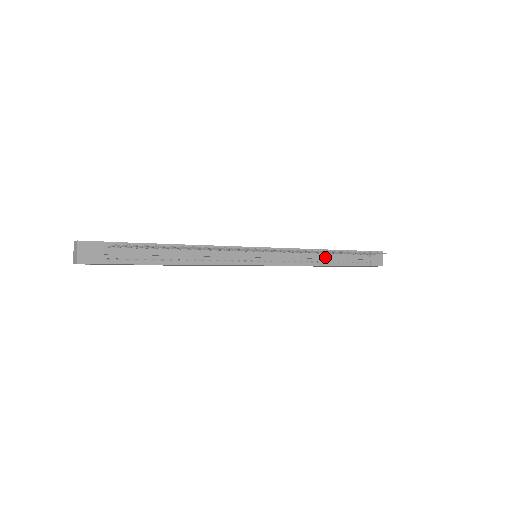
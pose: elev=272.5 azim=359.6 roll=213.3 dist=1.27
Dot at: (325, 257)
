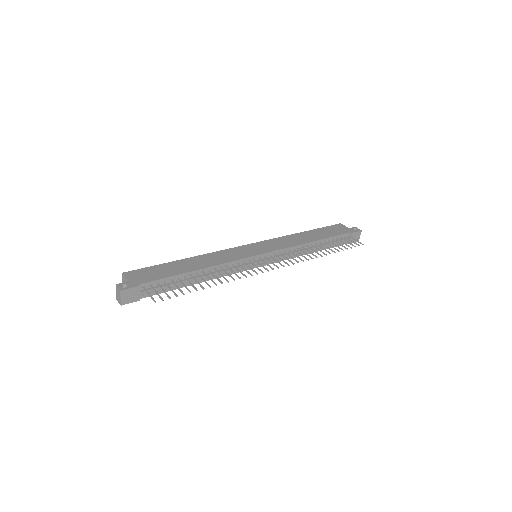
Dot at: (312, 248)
